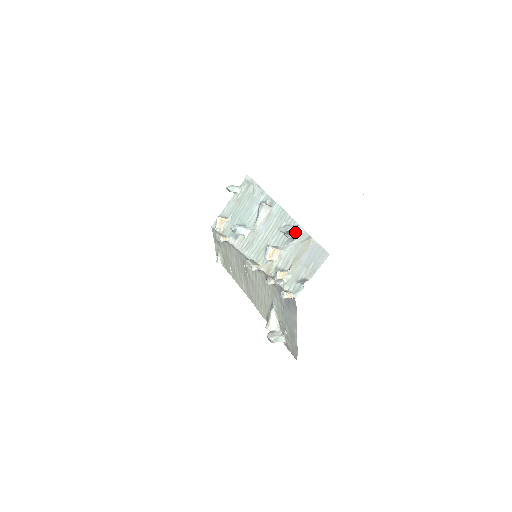
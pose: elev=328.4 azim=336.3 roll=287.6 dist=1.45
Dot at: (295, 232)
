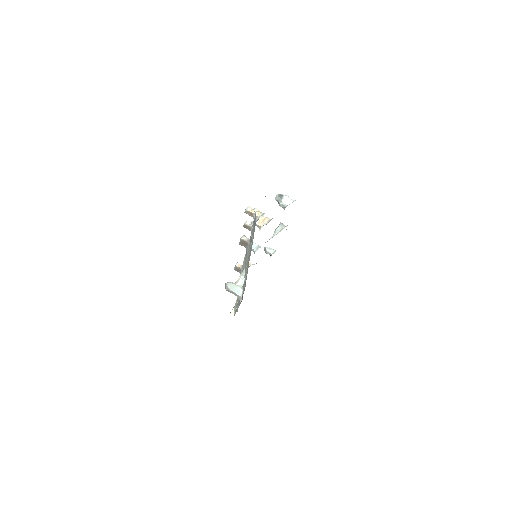
Dot at: (288, 200)
